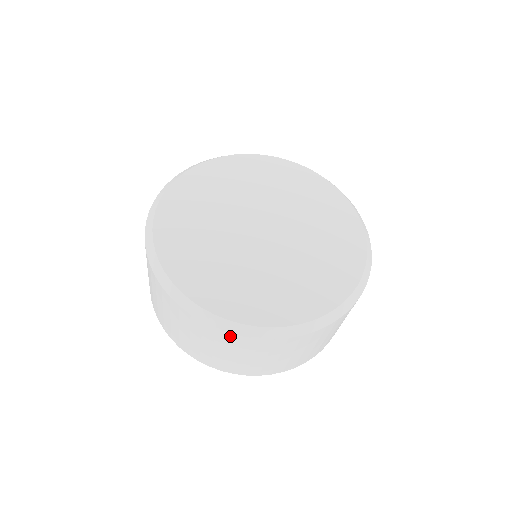
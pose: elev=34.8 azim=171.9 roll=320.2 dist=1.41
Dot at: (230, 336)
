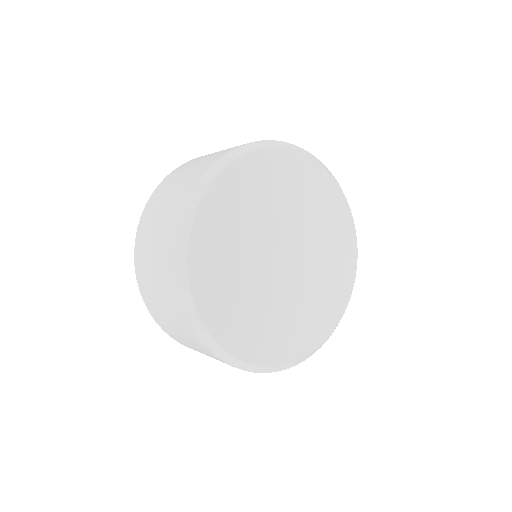
Dot at: (178, 300)
